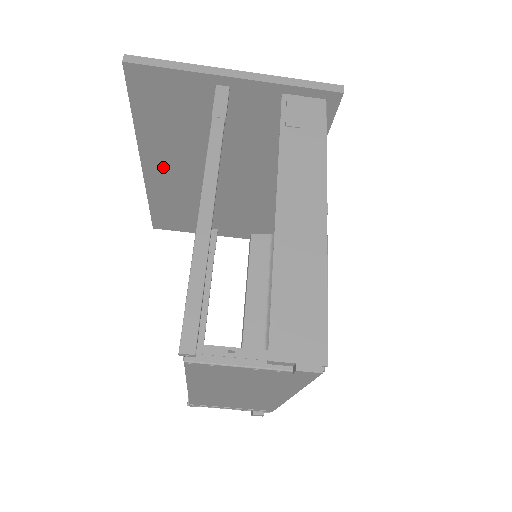
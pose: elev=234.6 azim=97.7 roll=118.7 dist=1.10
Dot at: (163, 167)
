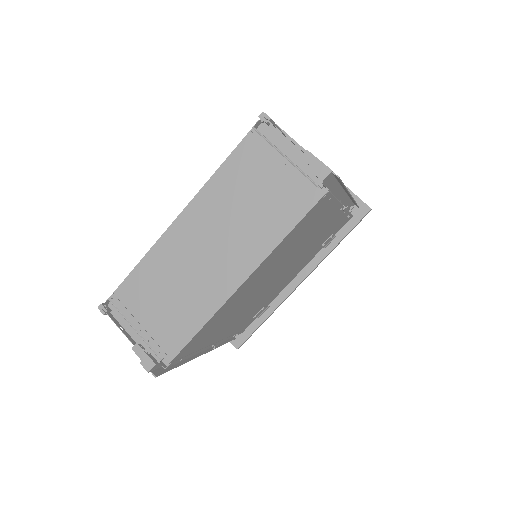
Dot at: occluded
